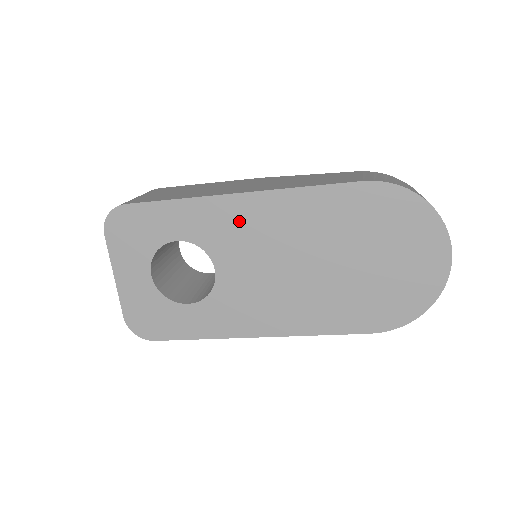
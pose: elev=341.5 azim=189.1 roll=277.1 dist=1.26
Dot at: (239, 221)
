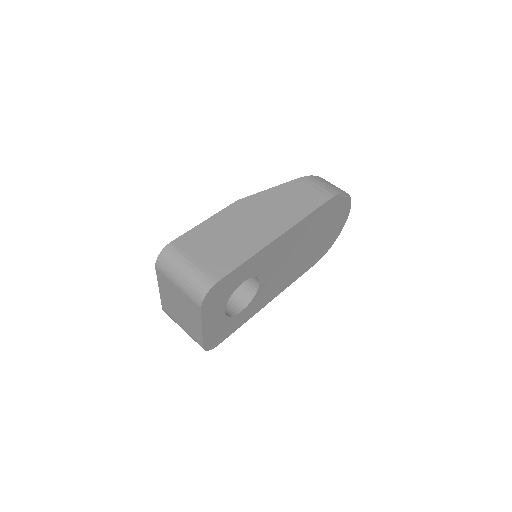
Dot at: (277, 250)
